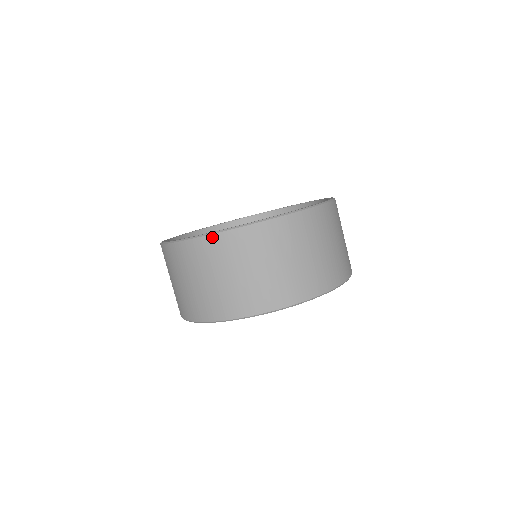
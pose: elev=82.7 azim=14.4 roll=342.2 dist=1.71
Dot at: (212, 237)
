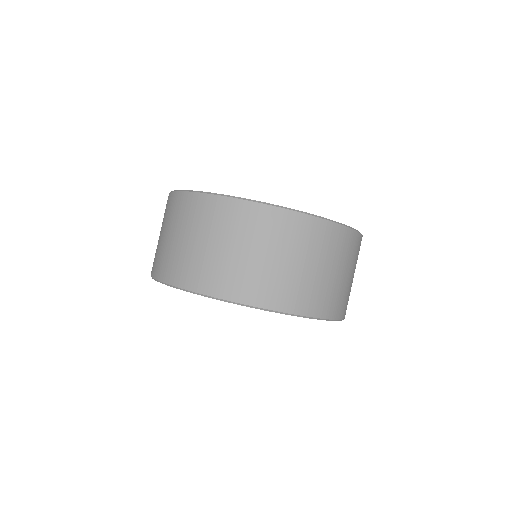
Dot at: (170, 195)
